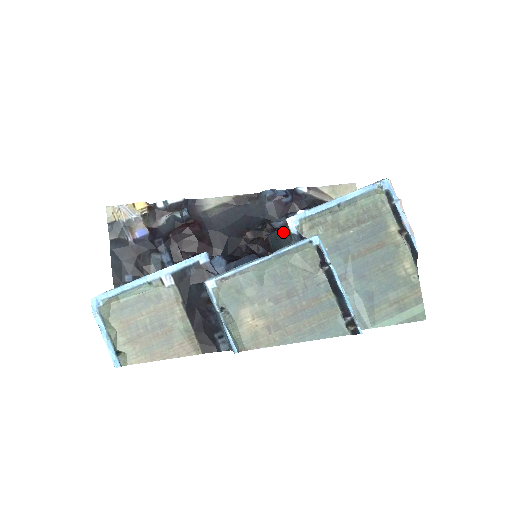
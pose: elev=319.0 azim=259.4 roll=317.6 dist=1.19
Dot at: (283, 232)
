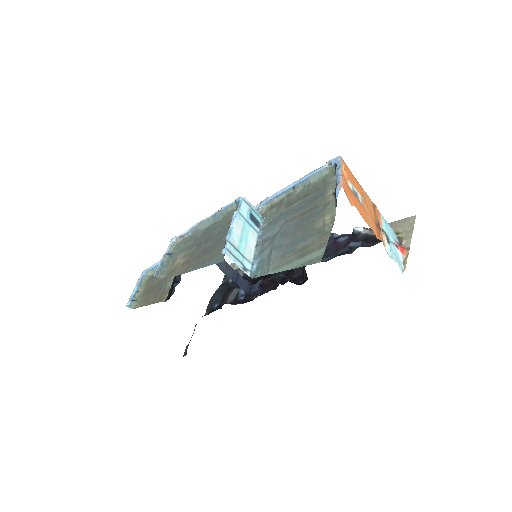
Dot at: occluded
